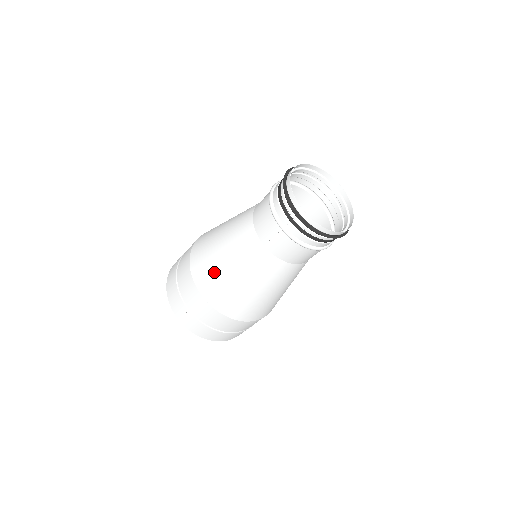
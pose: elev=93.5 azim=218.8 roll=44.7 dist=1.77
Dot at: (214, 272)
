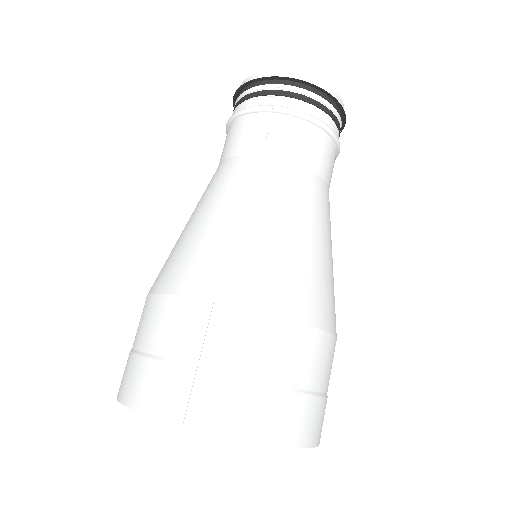
Dot at: (209, 247)
